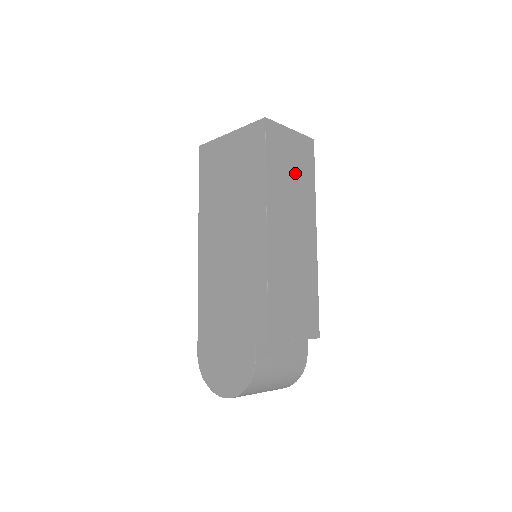
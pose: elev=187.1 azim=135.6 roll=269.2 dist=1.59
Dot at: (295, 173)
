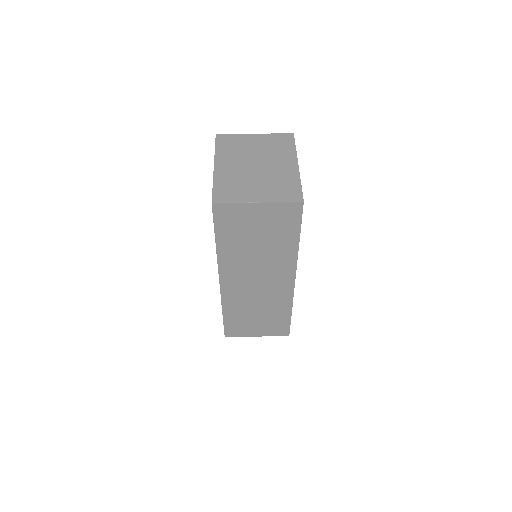
Dot at: (263, 240)
